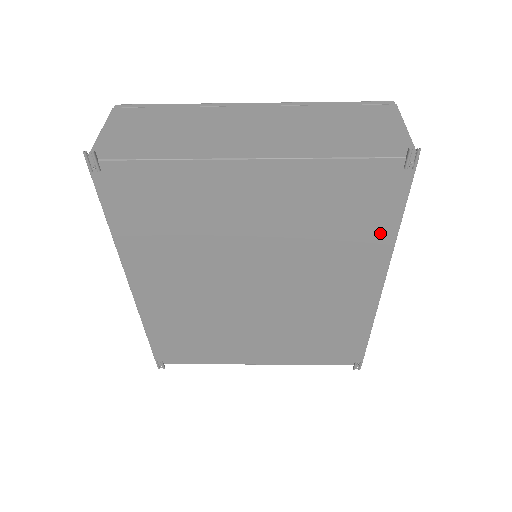
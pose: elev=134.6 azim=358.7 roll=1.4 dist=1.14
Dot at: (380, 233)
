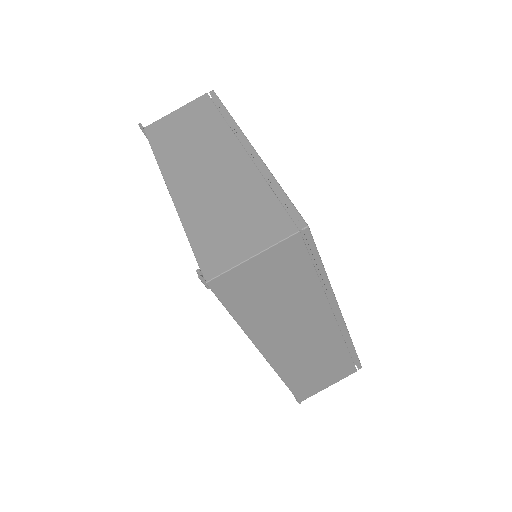
Dot at: occluded
